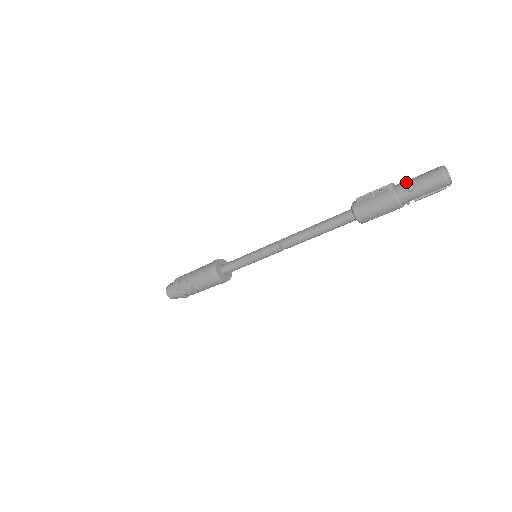
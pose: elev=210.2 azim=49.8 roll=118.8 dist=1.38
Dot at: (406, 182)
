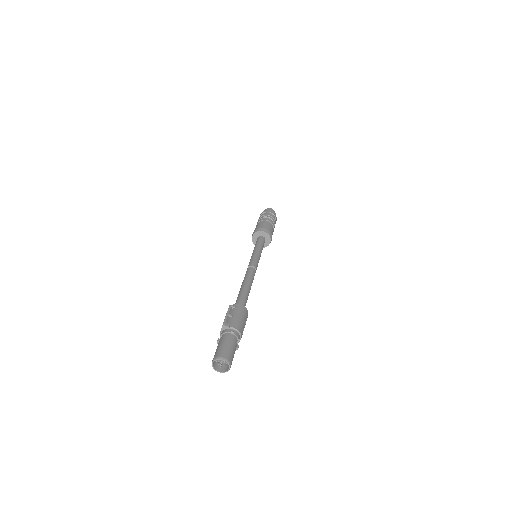
Dot at: (224, 336)
